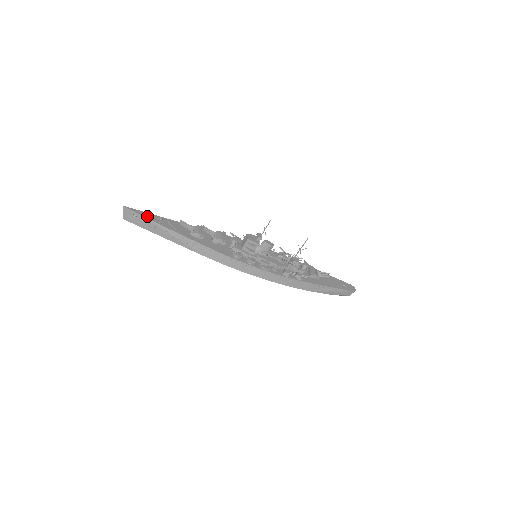
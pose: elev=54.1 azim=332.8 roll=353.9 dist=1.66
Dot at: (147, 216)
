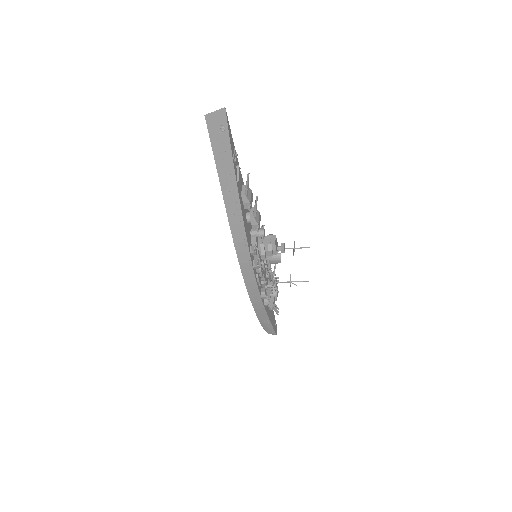
Dot at: (231, 141)
